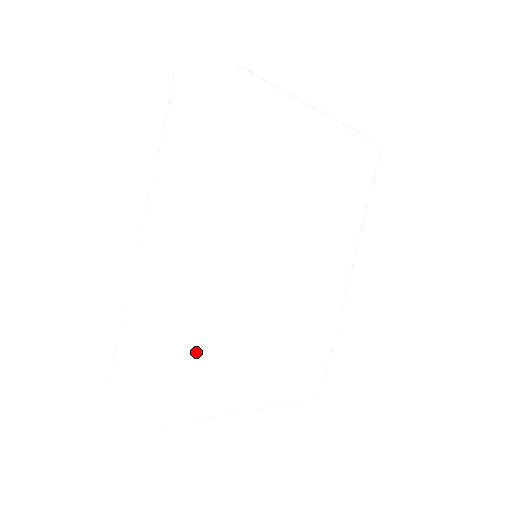
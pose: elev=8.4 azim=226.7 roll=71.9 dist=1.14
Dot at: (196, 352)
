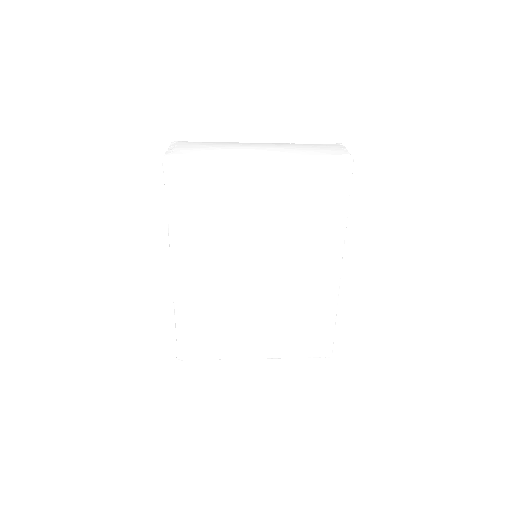
Dot at: (194, 324)
